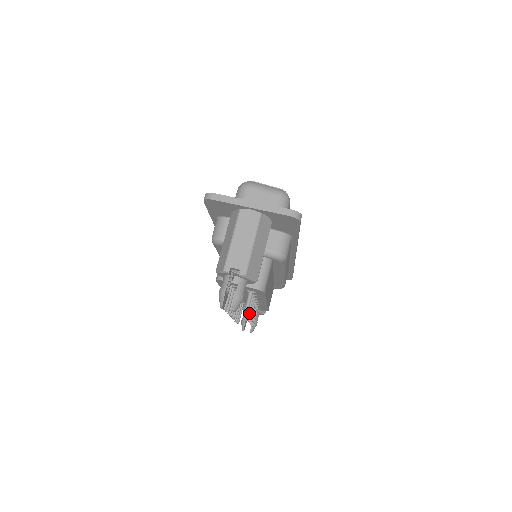
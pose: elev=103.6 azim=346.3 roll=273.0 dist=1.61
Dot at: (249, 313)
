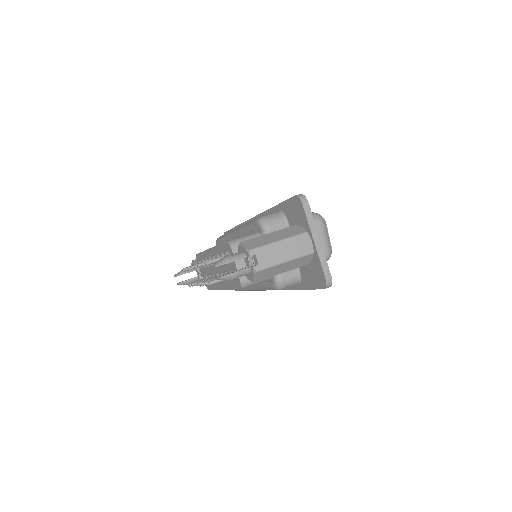
Dot at: occluded
